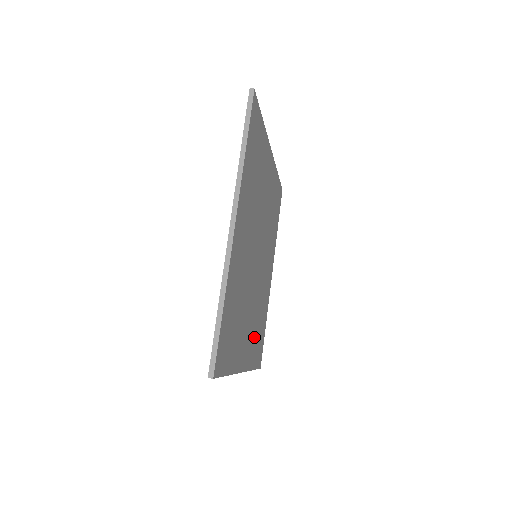
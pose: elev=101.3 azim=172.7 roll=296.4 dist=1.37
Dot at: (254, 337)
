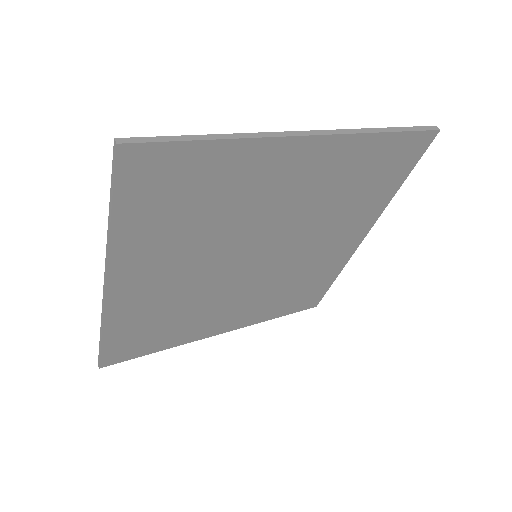
Dot at: (269, 303)
